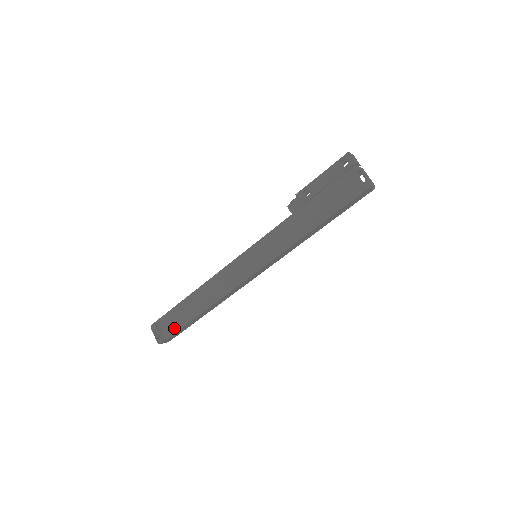
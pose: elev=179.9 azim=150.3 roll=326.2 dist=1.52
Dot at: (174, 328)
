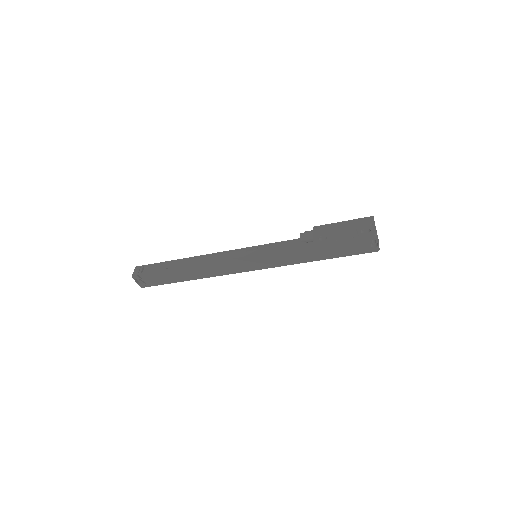
Dot at: (160, 282)
